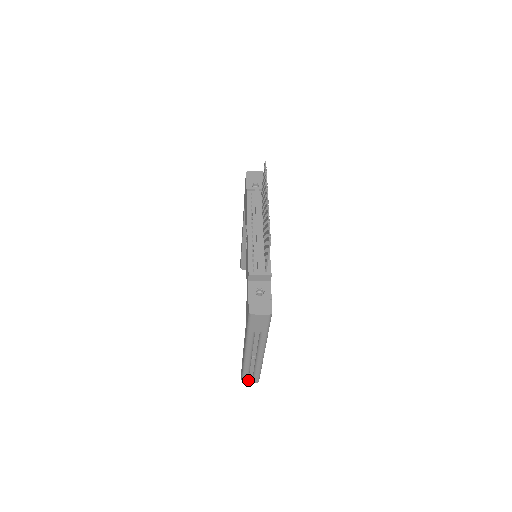
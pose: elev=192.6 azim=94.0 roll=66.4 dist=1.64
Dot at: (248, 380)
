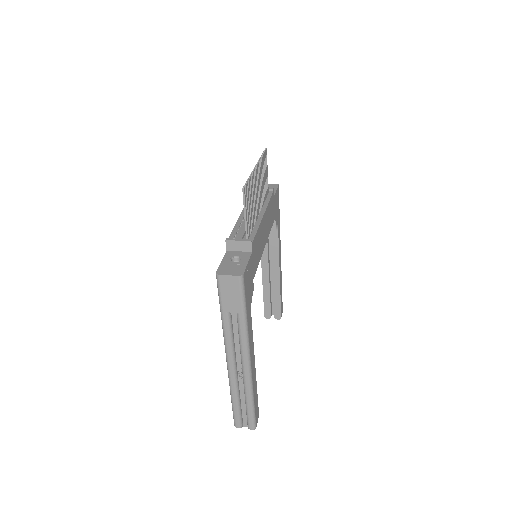
Dot at: (243, 425)
